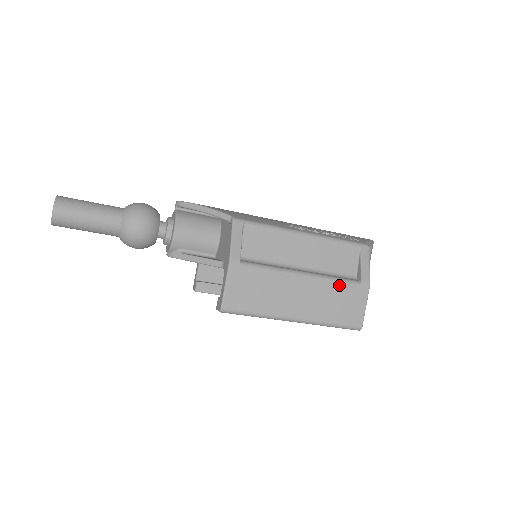
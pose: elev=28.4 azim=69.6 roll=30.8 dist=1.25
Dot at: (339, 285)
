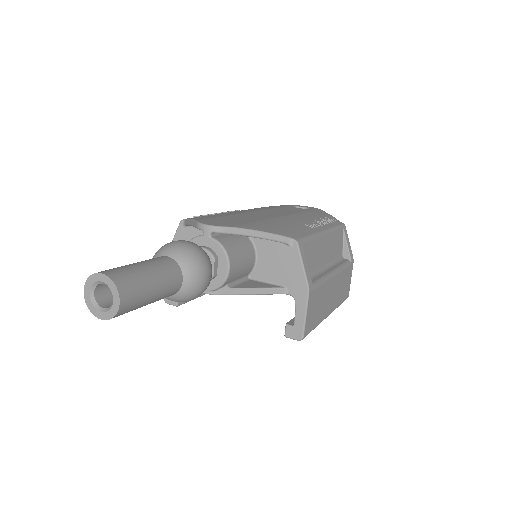
Dot at: (345, 271)
